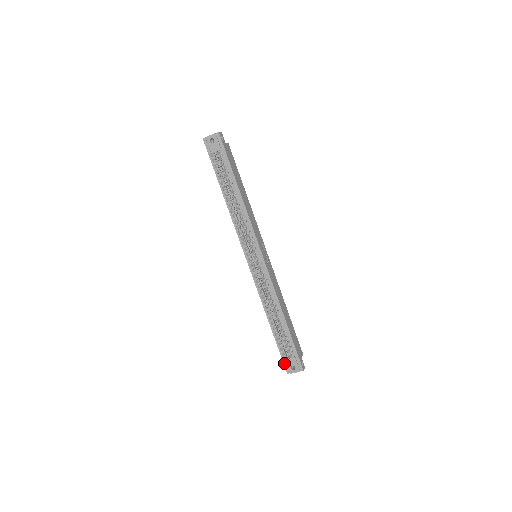
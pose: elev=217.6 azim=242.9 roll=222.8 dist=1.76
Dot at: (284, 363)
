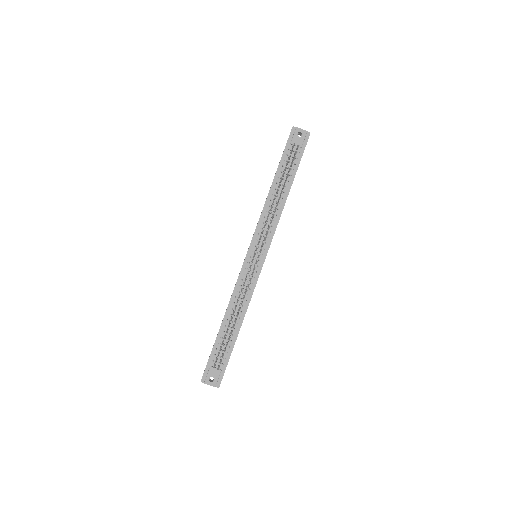
Dot at: (206, 369)
